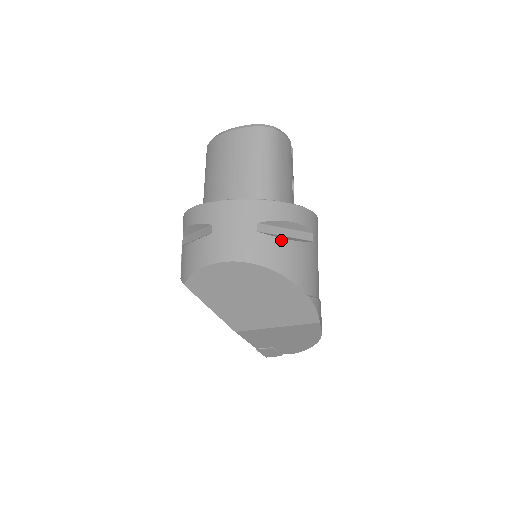
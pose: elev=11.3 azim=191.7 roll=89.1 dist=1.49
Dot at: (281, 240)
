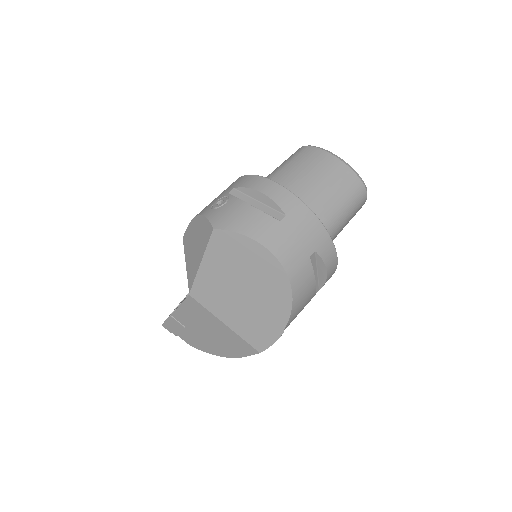
Dot at: (314, 279)
